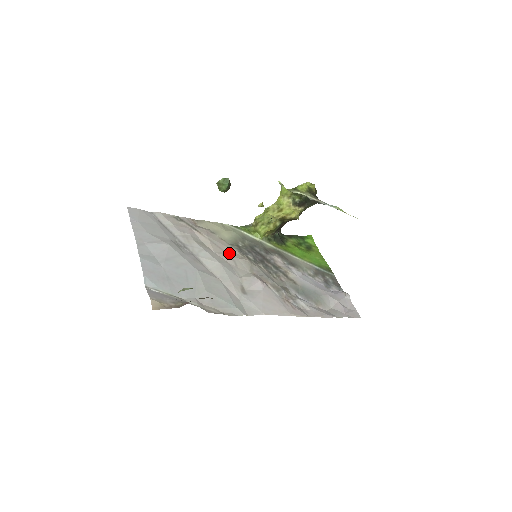
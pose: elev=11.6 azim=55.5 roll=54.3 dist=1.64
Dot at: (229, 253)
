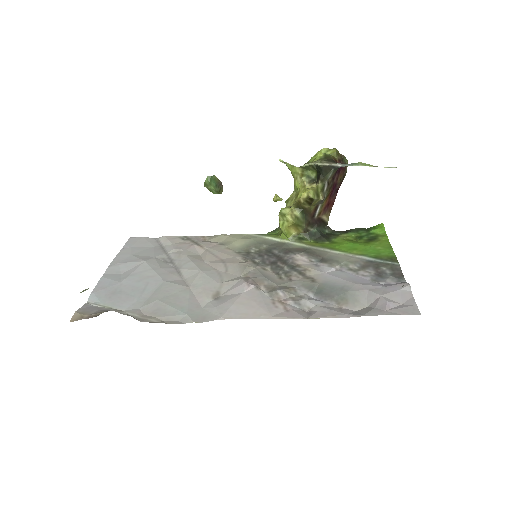
Dot at: (226, 260)
